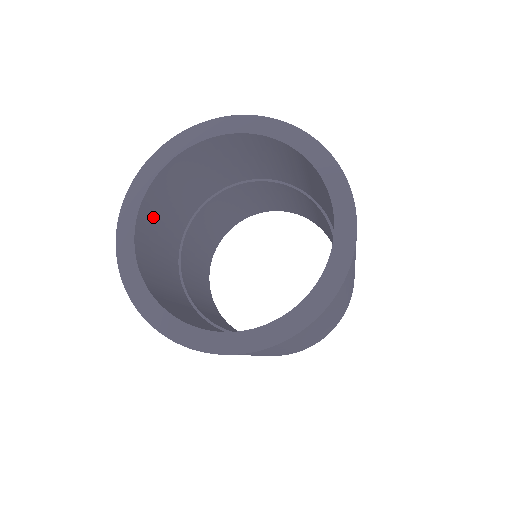
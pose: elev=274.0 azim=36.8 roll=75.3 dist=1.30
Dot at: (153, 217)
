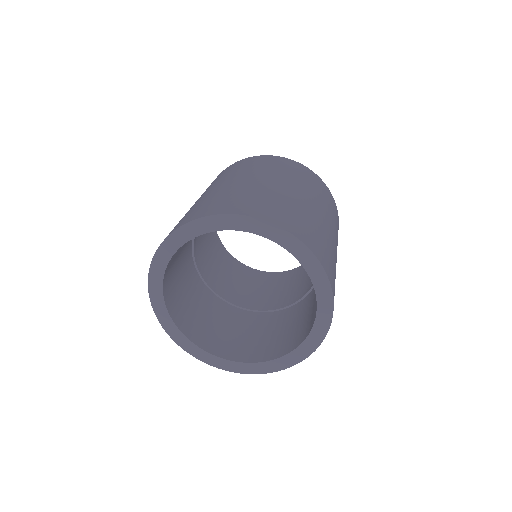
Dot at: occluded
